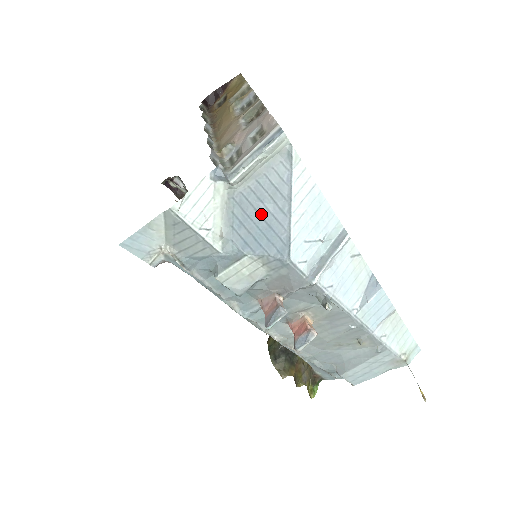
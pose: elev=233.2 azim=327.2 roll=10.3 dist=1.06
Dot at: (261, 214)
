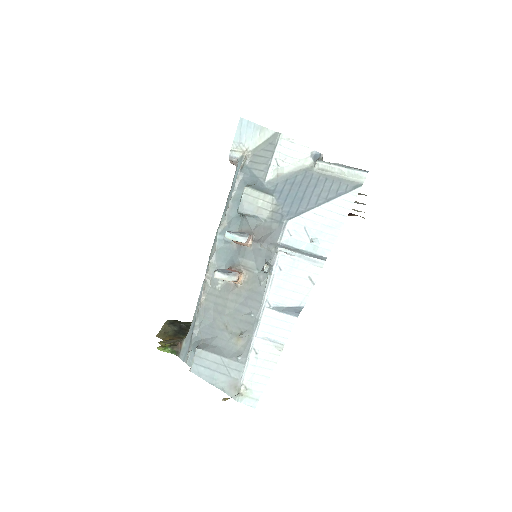
Dot at: (307, 190)
